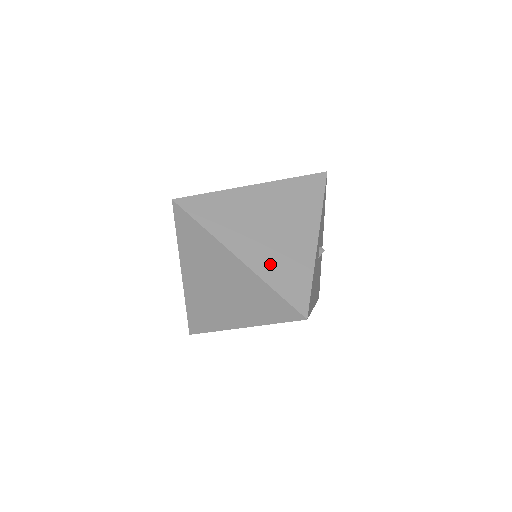
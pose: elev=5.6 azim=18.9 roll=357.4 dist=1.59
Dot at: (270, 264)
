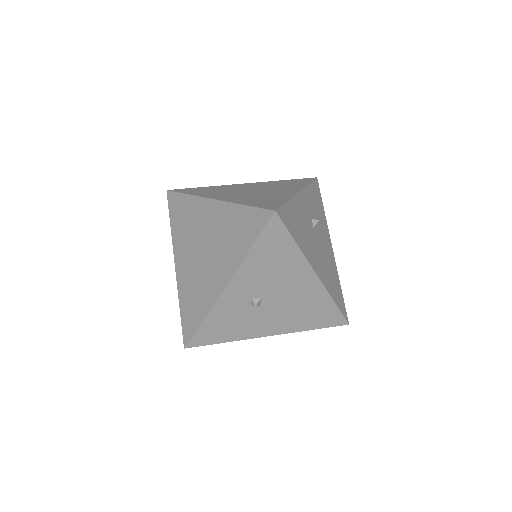
Dot at: (245, 199)
